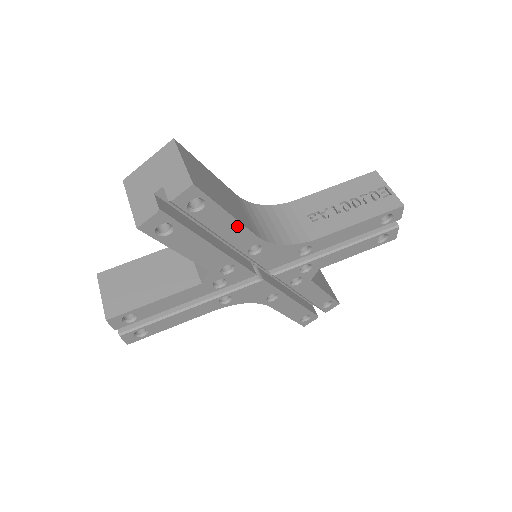
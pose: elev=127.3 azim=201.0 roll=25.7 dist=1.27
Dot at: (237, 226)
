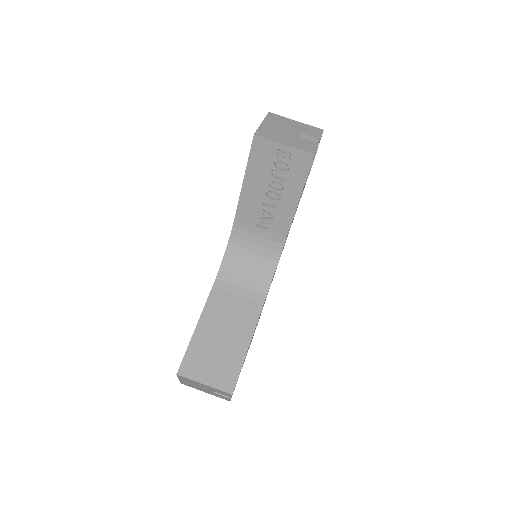
Dot at: occluded
